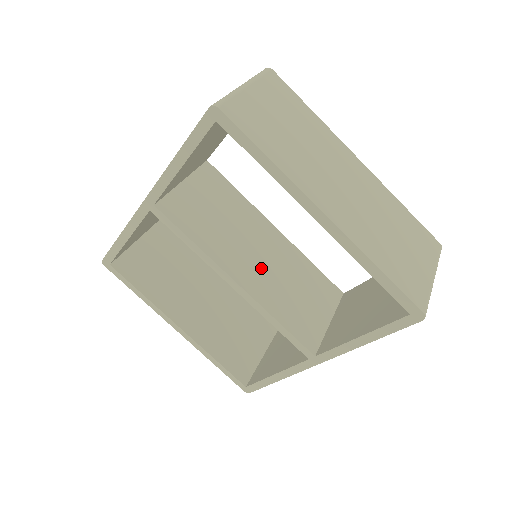
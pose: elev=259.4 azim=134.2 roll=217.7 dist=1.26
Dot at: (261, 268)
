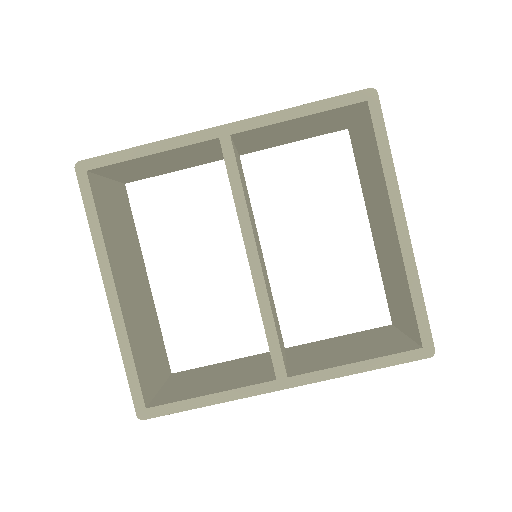
Dot at: occluded
